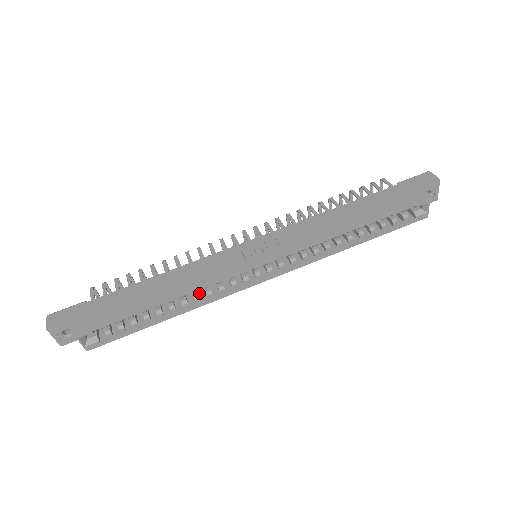
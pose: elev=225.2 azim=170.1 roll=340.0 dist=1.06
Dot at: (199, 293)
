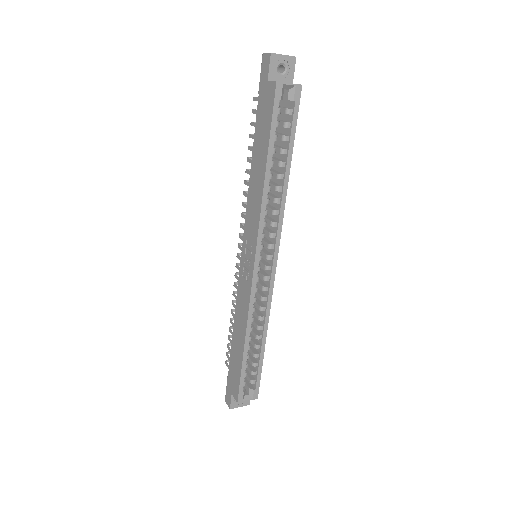
Dot at: (260, 312)
